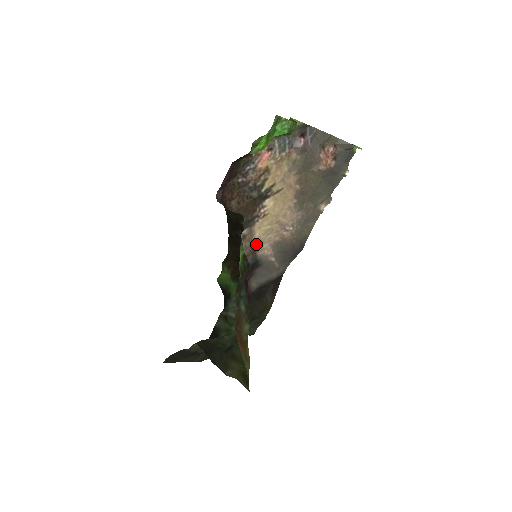
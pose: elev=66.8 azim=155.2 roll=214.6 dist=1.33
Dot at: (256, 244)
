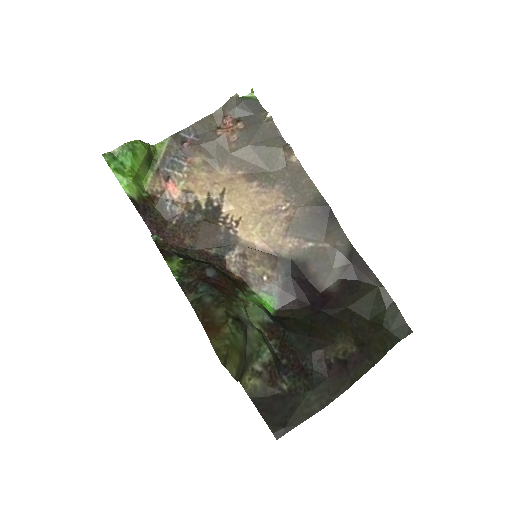
Dot at: (269, 250)
